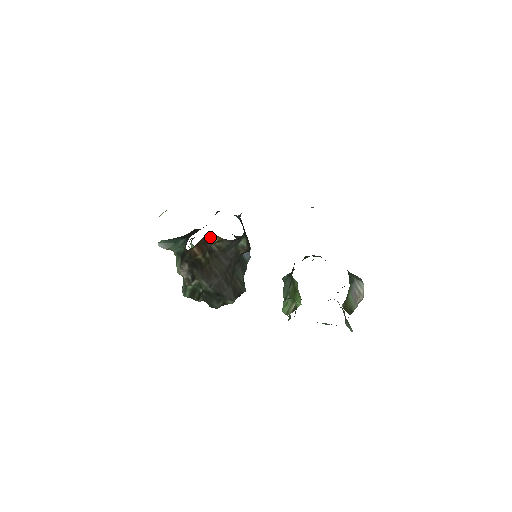
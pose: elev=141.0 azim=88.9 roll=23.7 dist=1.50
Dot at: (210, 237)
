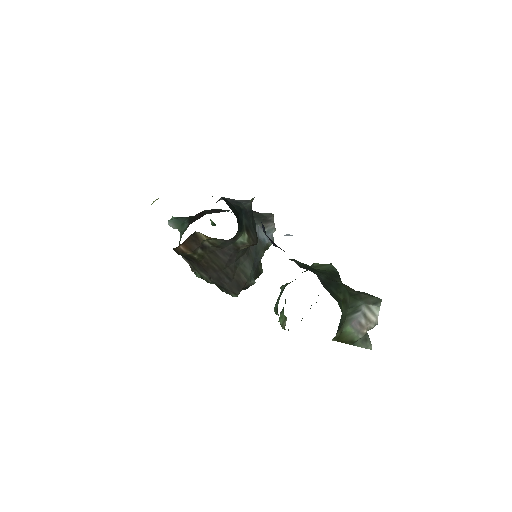
Dot at: (199, 235)
